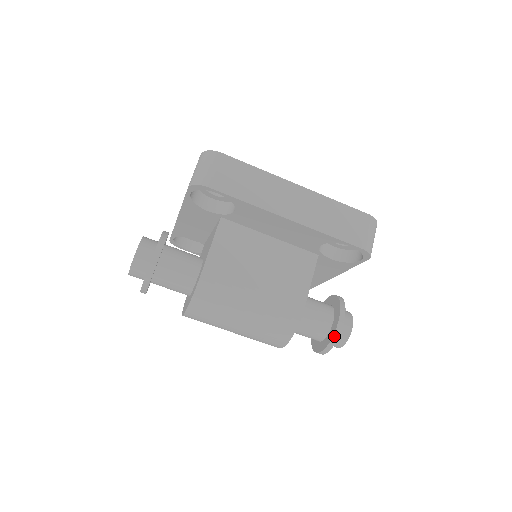
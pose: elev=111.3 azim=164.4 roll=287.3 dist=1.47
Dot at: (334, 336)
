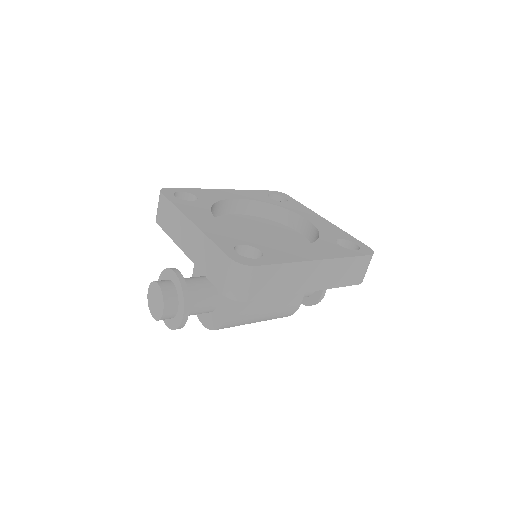
Dot at: (316, 303)
